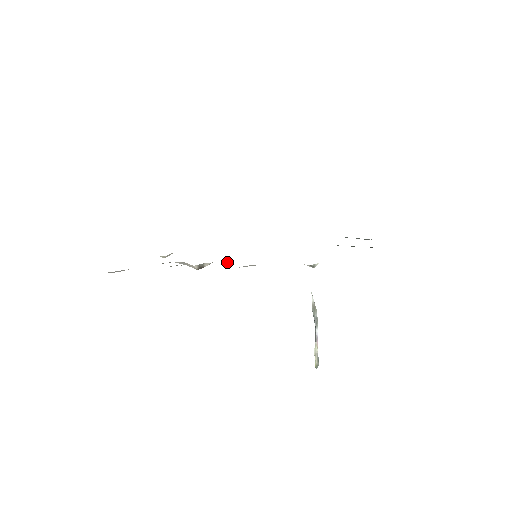
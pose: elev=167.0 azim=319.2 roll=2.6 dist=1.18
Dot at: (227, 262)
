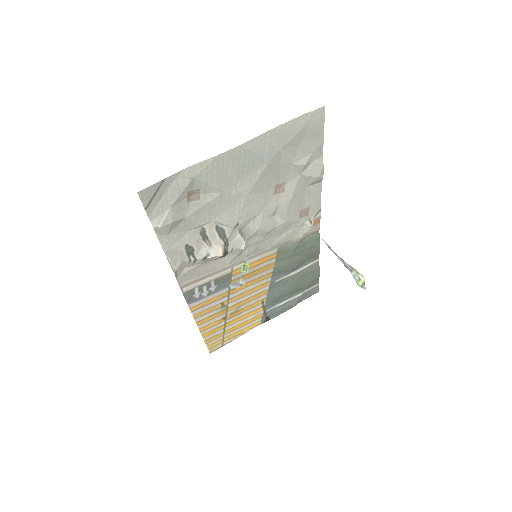
Dot at: (246, 244)
